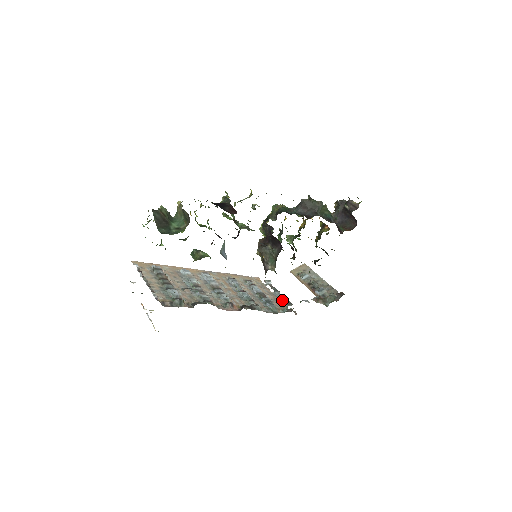
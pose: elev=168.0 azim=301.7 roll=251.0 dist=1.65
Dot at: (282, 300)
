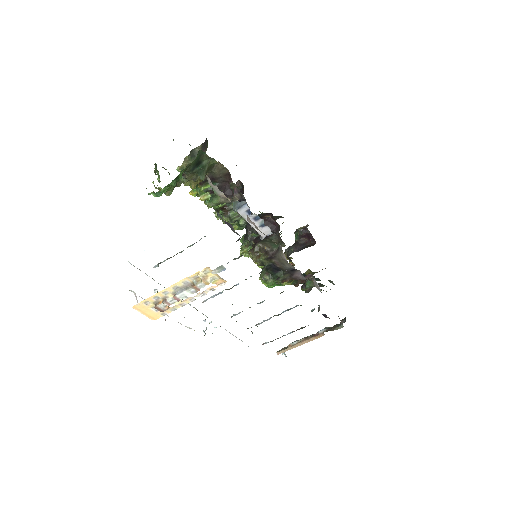
Dot at: (298, 329)
